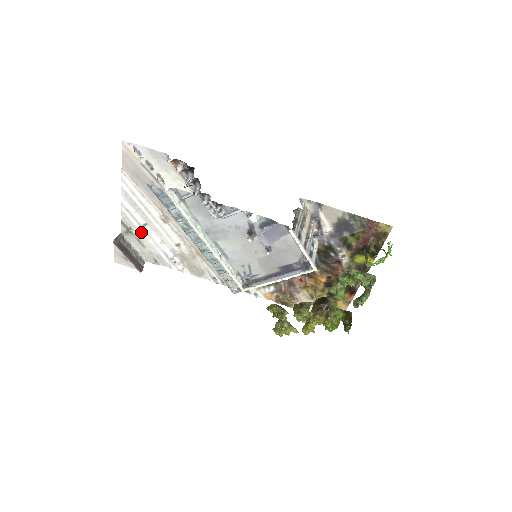
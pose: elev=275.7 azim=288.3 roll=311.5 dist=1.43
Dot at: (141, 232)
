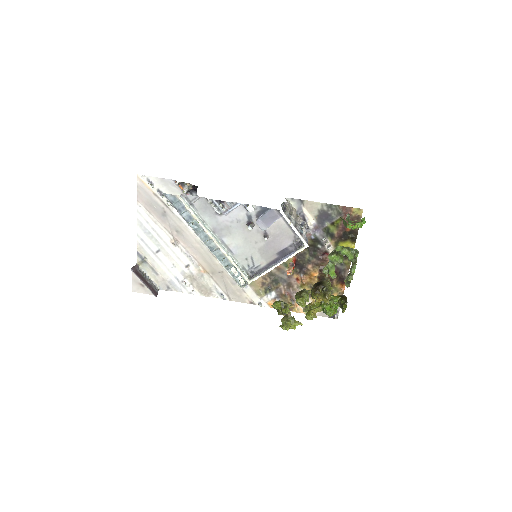
Dot at: (154, 260)
